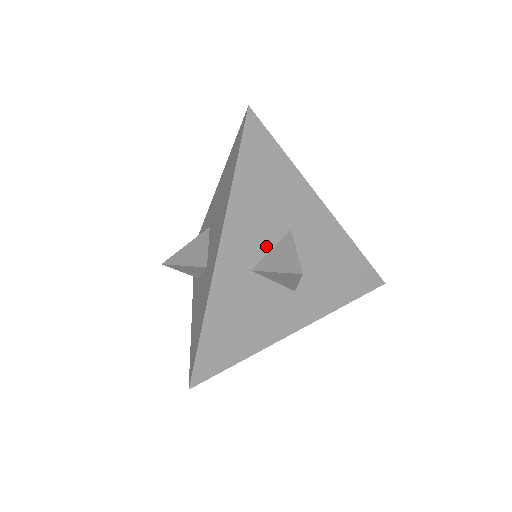
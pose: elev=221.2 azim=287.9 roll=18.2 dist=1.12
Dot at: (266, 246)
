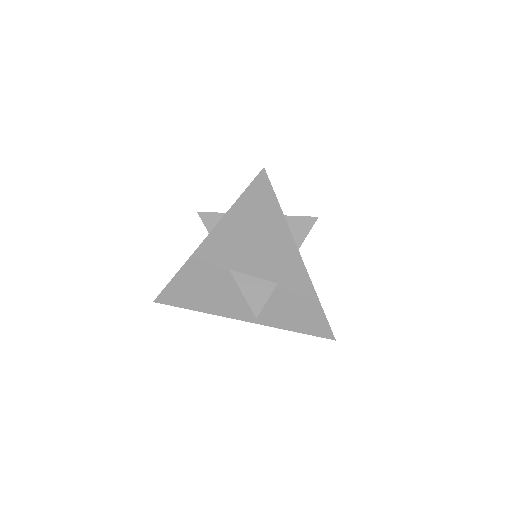
Dot at: occluded
